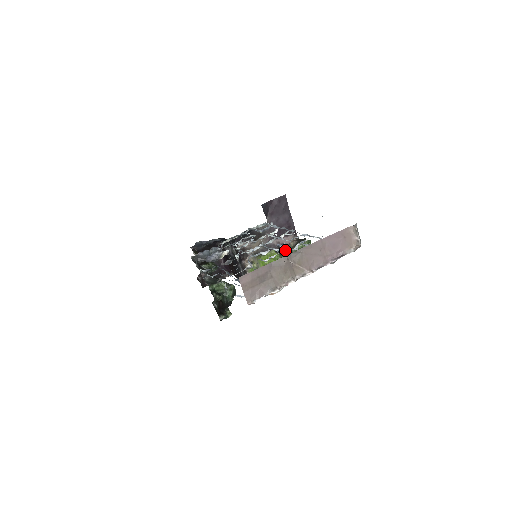
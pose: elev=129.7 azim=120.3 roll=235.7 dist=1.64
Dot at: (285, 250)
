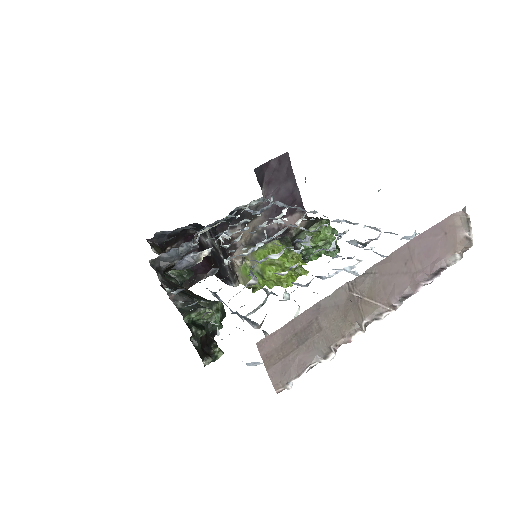
Dot at: occluded
